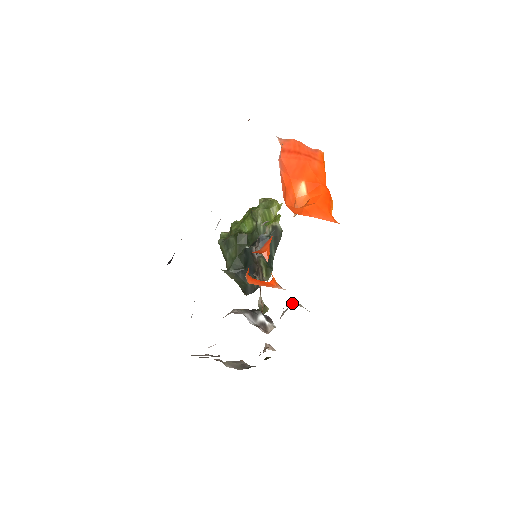
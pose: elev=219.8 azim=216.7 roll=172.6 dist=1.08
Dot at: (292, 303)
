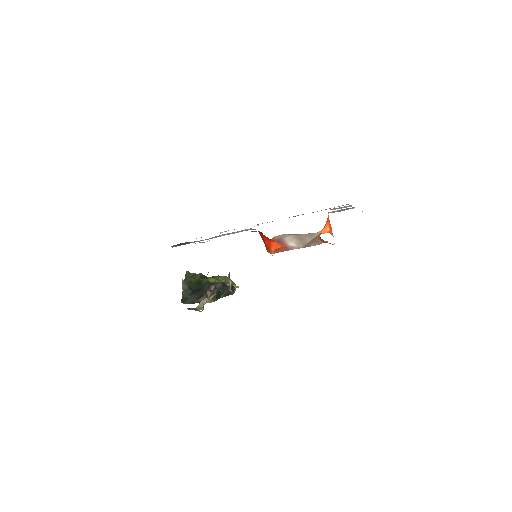
Dot at: occluded
